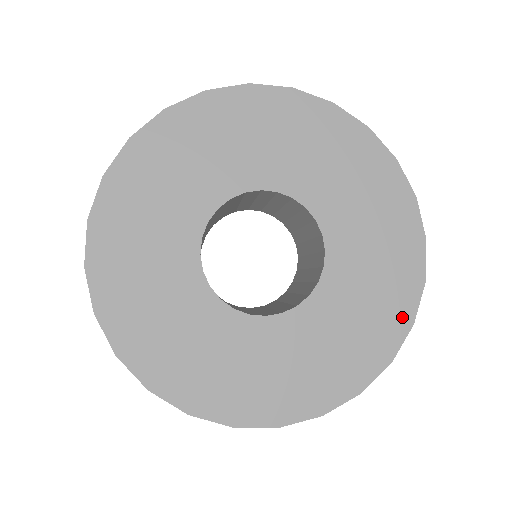
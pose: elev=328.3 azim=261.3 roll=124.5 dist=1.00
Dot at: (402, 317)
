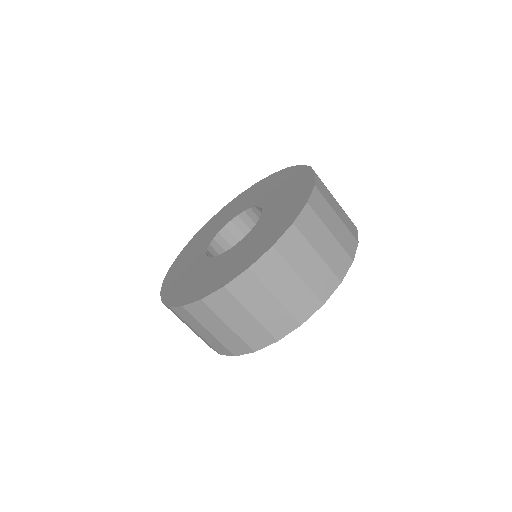
Dot at: (269, 244)
